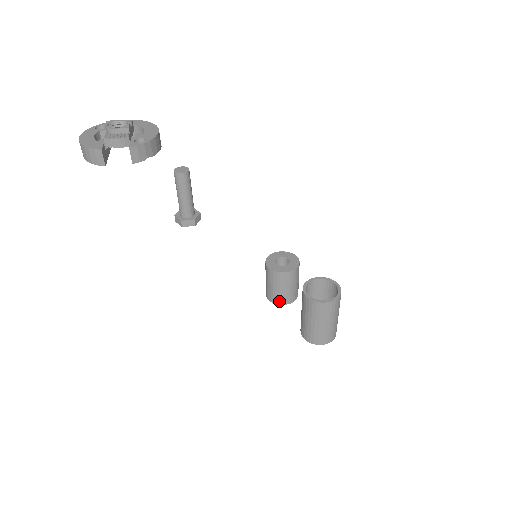
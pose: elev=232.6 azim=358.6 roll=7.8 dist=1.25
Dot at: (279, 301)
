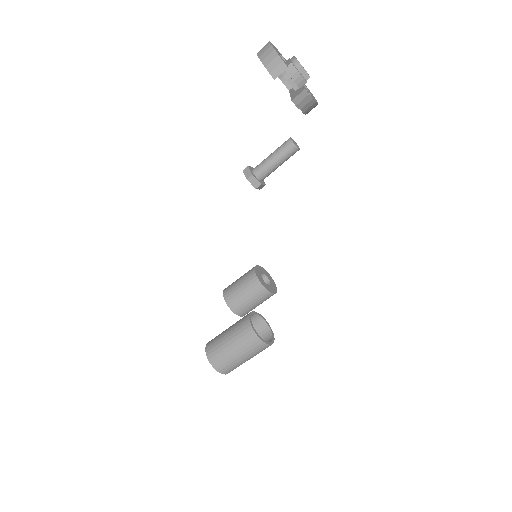
Dot at: (233, 305)
